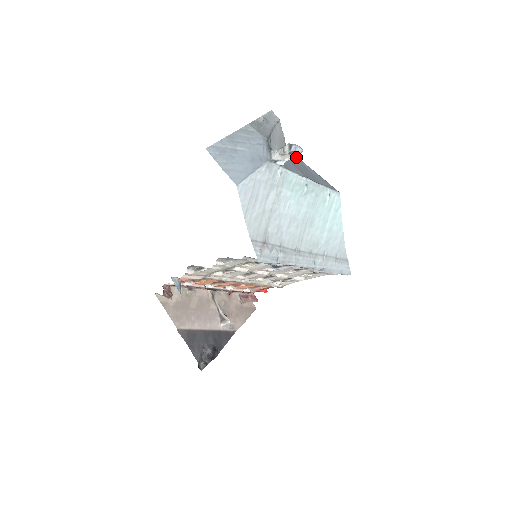
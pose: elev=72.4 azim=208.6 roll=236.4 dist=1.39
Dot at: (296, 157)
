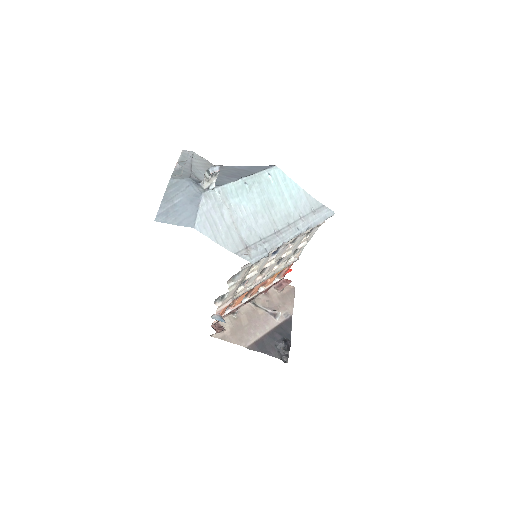
Dot at: (226, 167)
